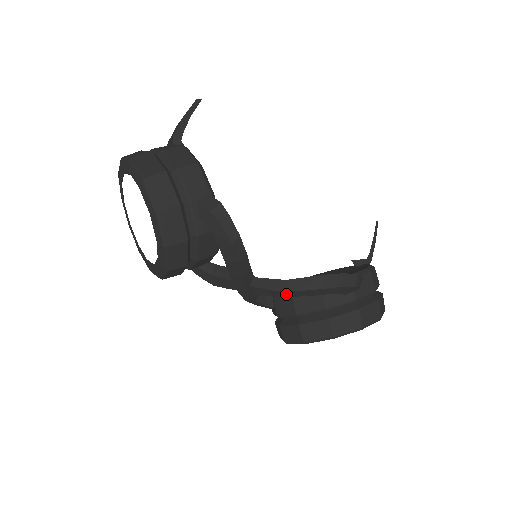
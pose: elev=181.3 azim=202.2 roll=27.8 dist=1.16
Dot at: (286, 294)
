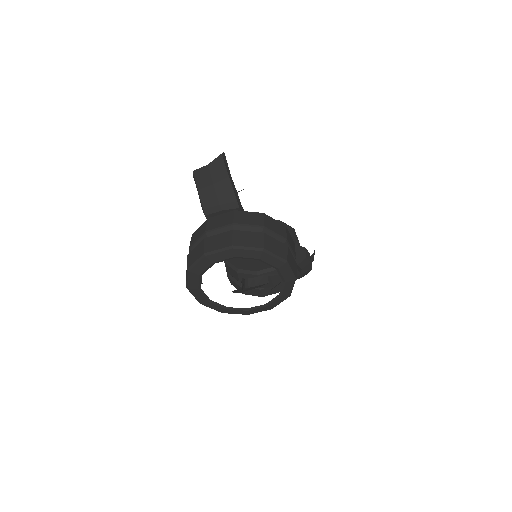
Dot at: occluded
